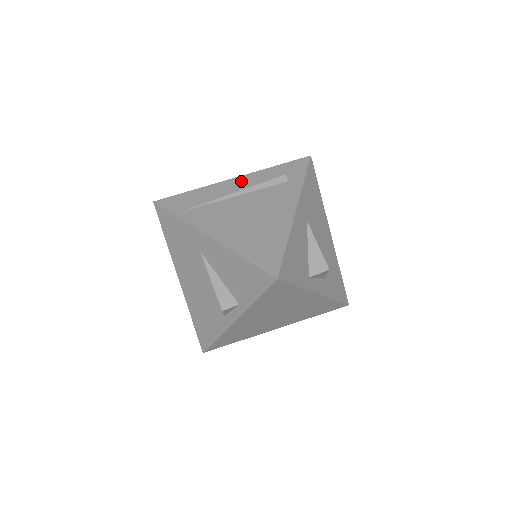
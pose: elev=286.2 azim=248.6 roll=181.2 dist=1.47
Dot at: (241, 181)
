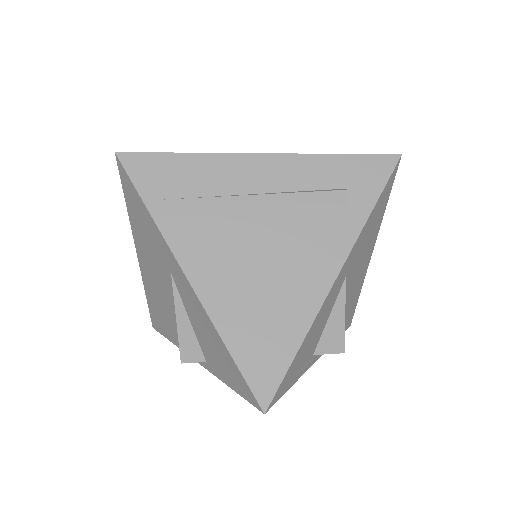
Dot at: (271, 168)
